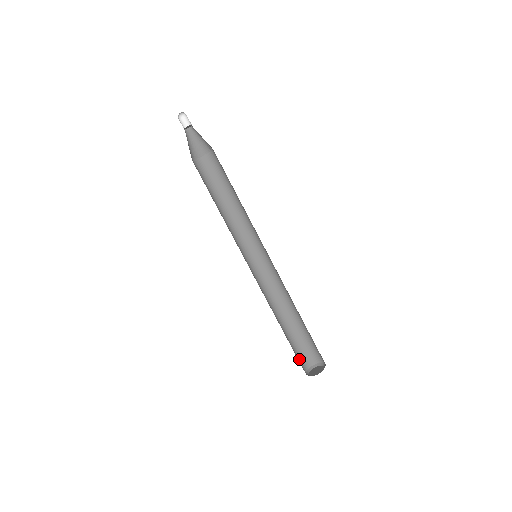
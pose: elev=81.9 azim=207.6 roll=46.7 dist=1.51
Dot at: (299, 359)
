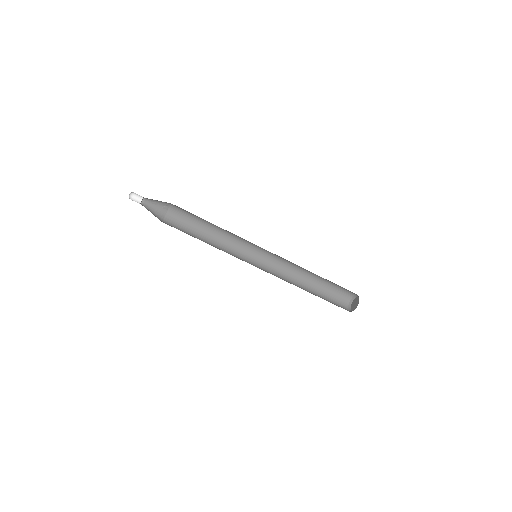
Dot at: occluded
